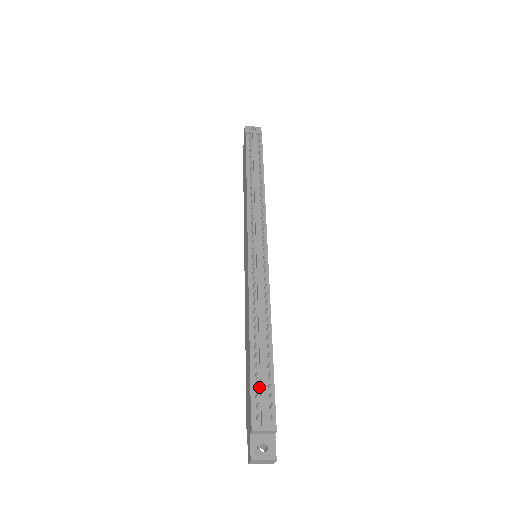
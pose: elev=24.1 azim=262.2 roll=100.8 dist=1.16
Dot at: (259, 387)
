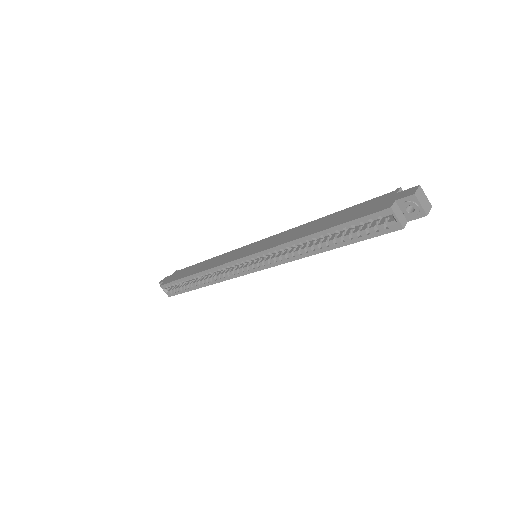
Dot at: occluded
